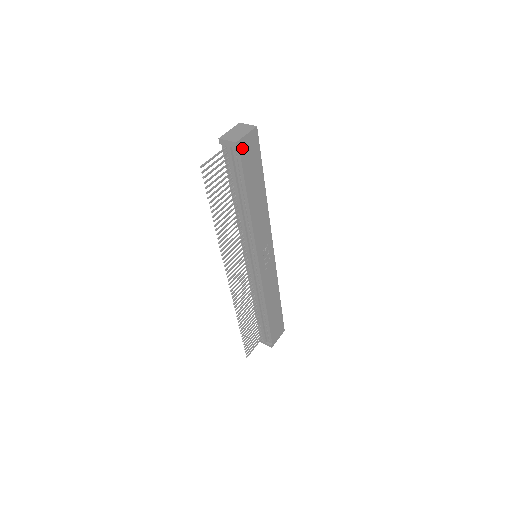
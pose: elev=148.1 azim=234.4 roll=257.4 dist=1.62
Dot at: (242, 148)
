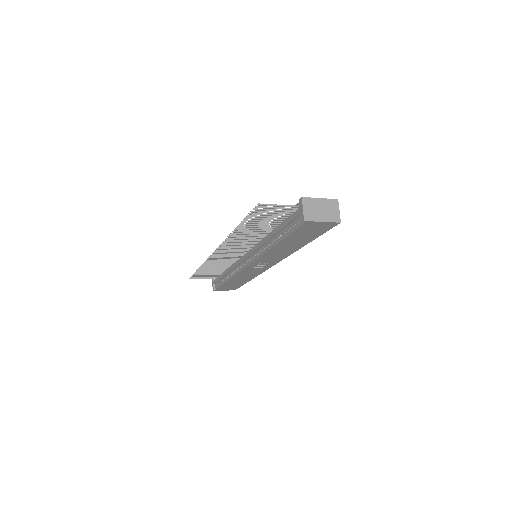
Dot at: (307, 225)
